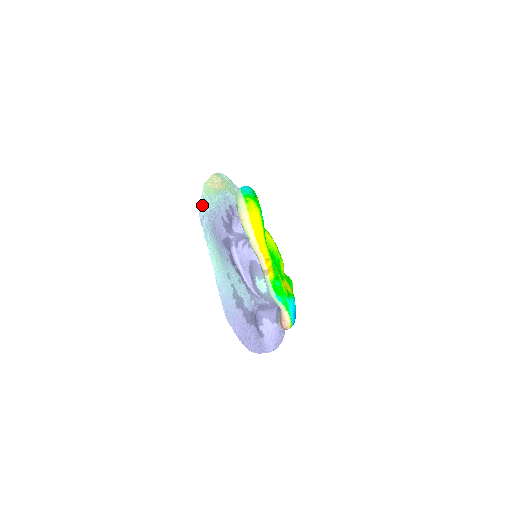
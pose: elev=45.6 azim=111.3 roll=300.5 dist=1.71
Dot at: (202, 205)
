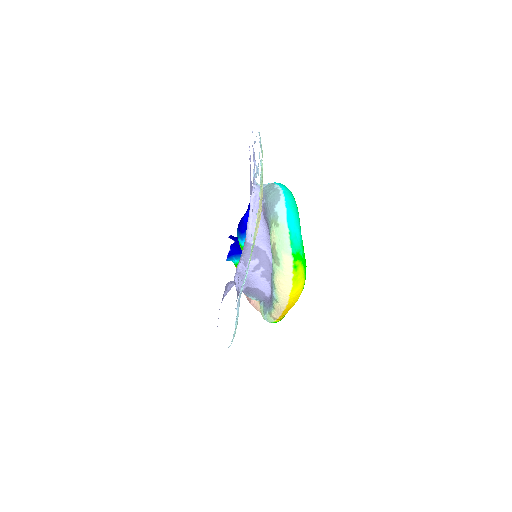
Dot at: (243, 282)
